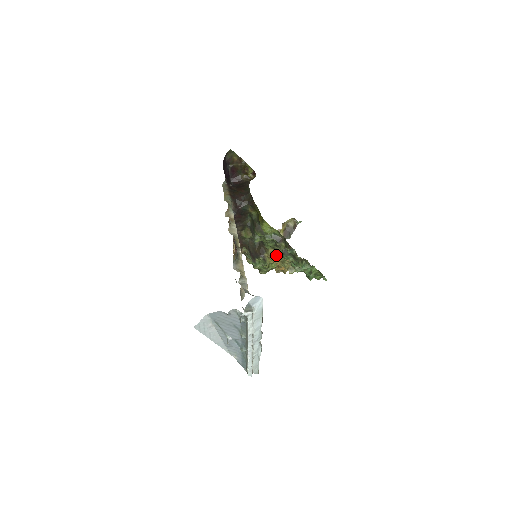
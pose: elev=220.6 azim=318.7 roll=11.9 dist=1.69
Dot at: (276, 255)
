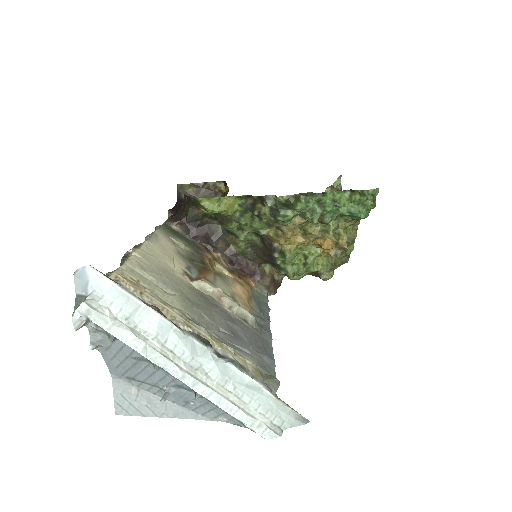
Dot at: (281, 231)
